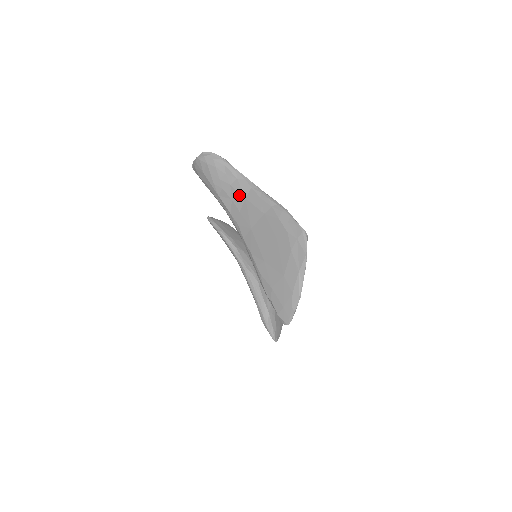
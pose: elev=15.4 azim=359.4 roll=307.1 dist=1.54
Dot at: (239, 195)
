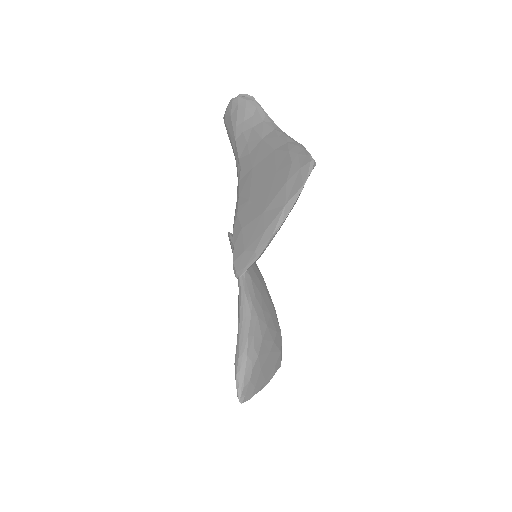
Dot at: (257, 136)
